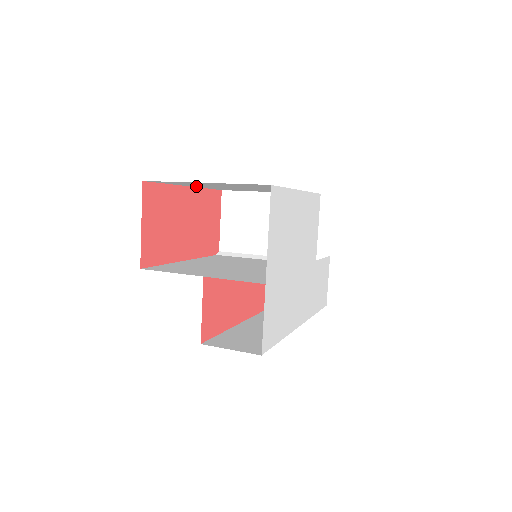
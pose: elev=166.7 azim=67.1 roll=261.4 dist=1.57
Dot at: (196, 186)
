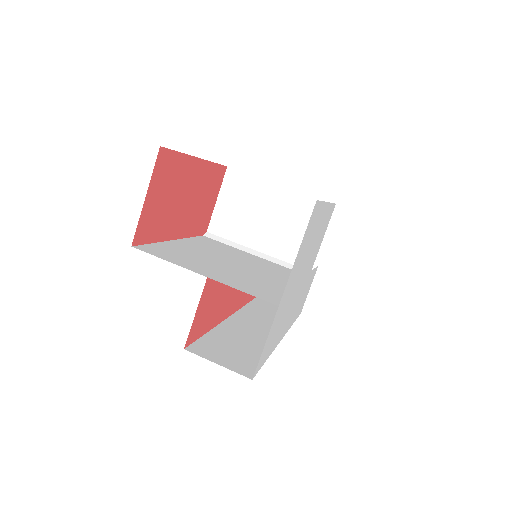
Dot at: occluded
